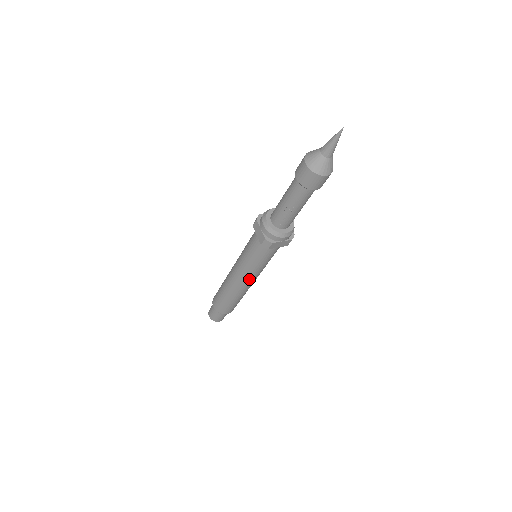
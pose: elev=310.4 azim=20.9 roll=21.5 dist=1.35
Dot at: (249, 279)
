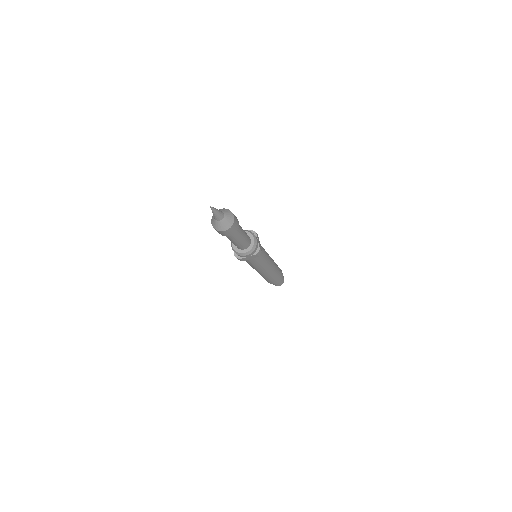
Dot at: (260, 270)
